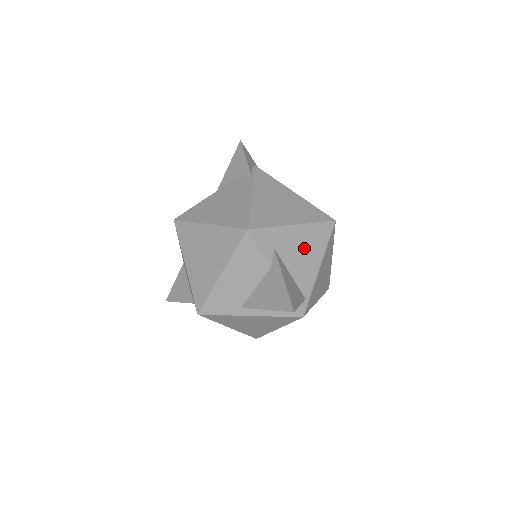
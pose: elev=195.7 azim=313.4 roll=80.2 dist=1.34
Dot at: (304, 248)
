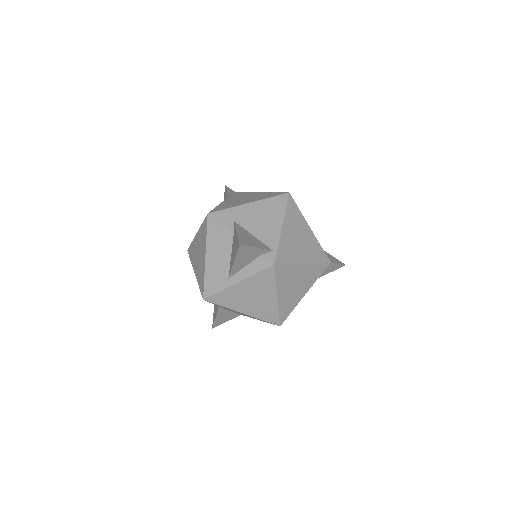
Dot at: (262, 216)
